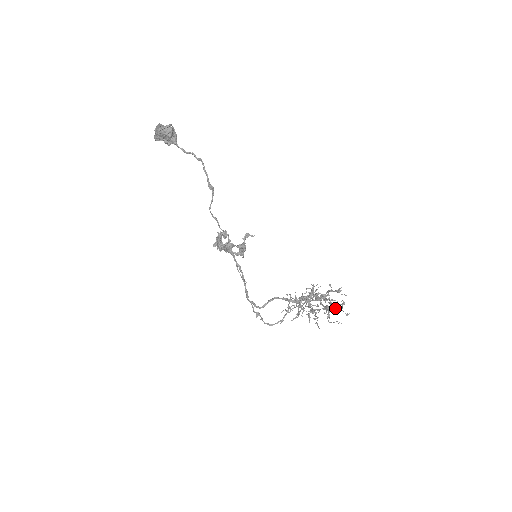
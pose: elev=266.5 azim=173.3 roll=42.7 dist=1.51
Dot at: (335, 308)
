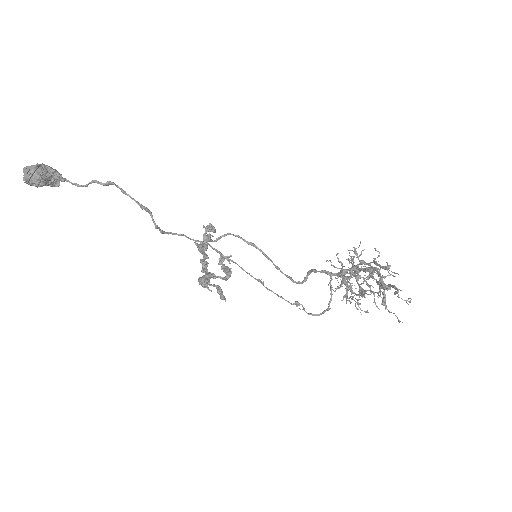
Dot at: (390, 289)
